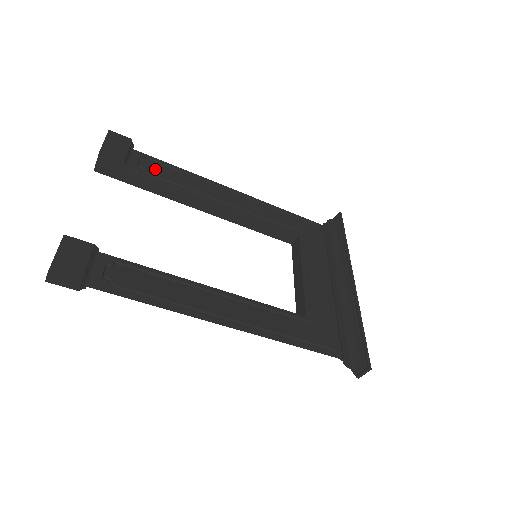
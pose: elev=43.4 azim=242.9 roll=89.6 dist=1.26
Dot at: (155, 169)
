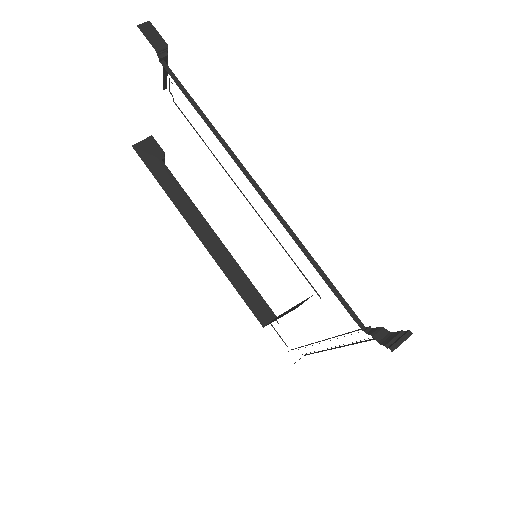
Dot at: occluded
